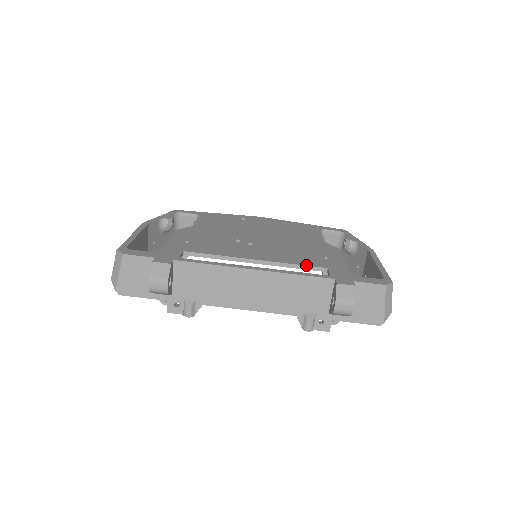
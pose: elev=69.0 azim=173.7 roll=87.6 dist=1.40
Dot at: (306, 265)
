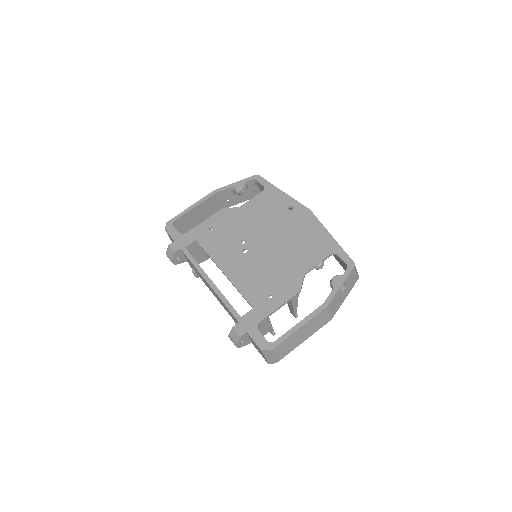
Dot at: (244, 296)
